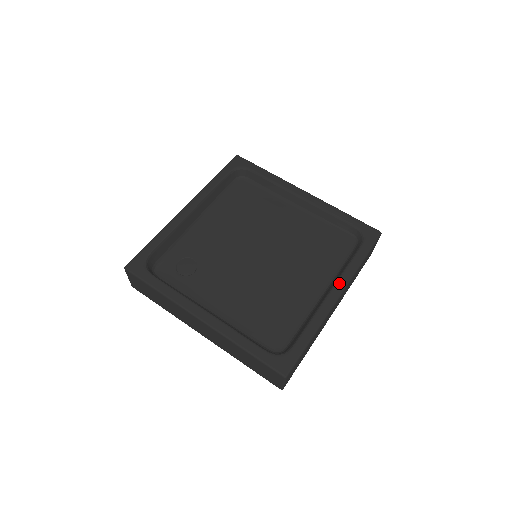
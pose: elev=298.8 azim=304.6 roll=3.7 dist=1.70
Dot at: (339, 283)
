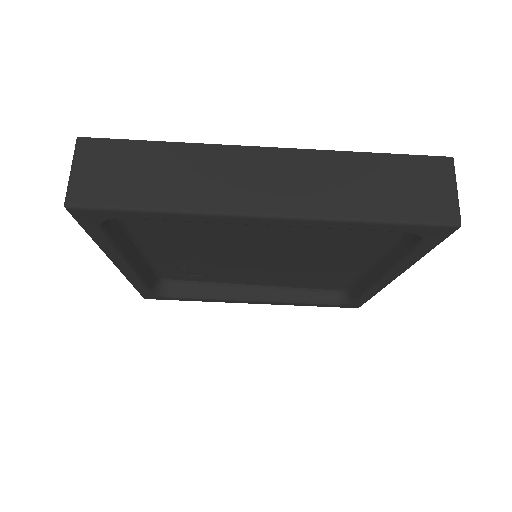
Dot at: (391, 274)
